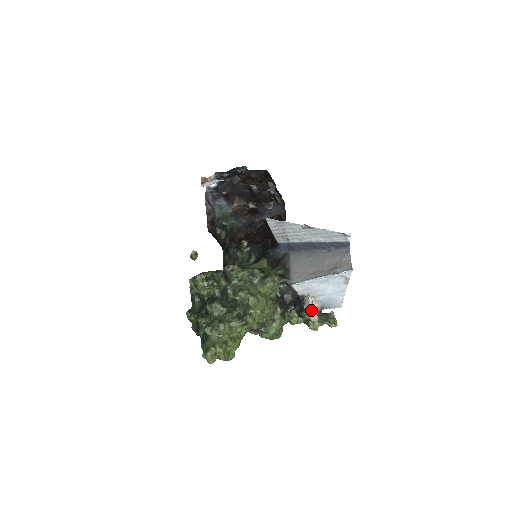
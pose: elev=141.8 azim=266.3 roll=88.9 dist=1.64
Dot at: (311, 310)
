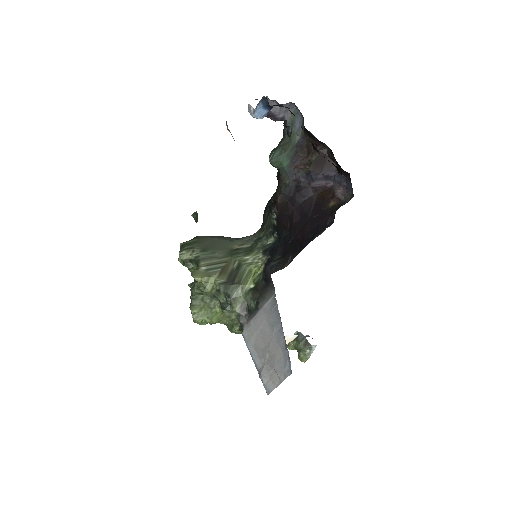
Dot at: occluded
